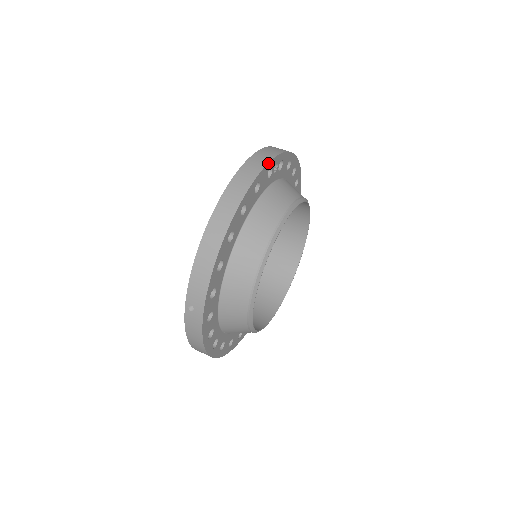
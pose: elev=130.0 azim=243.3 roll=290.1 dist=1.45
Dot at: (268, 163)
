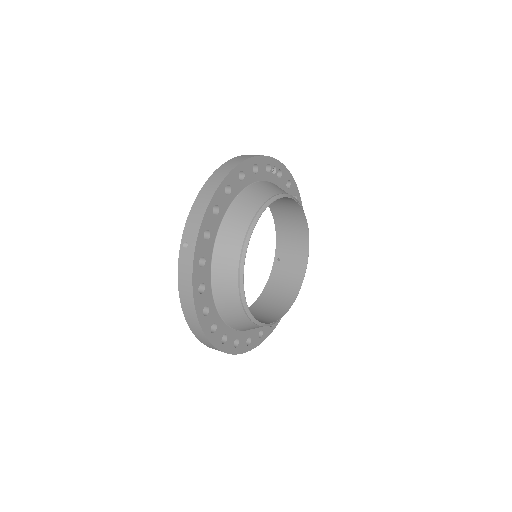
Dot at: (266, 156)
